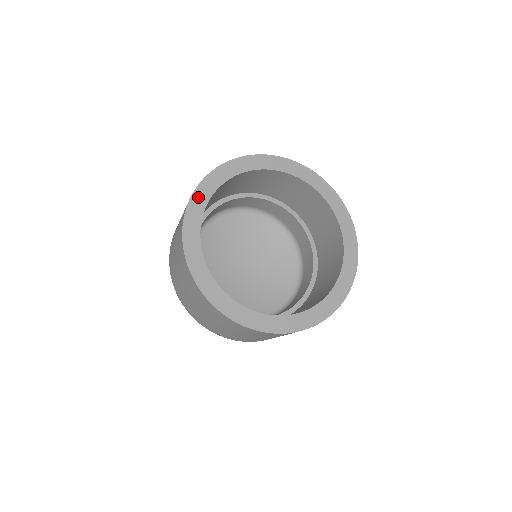
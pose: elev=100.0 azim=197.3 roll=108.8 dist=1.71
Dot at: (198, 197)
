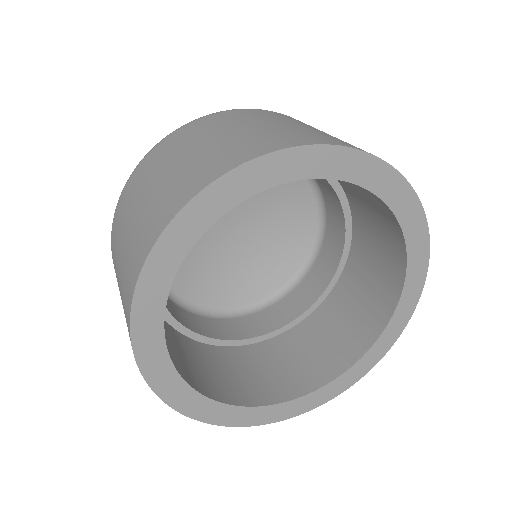
Dot at: (144, 305)
